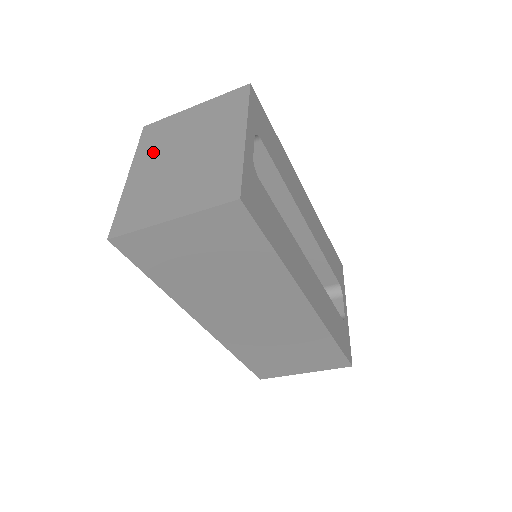
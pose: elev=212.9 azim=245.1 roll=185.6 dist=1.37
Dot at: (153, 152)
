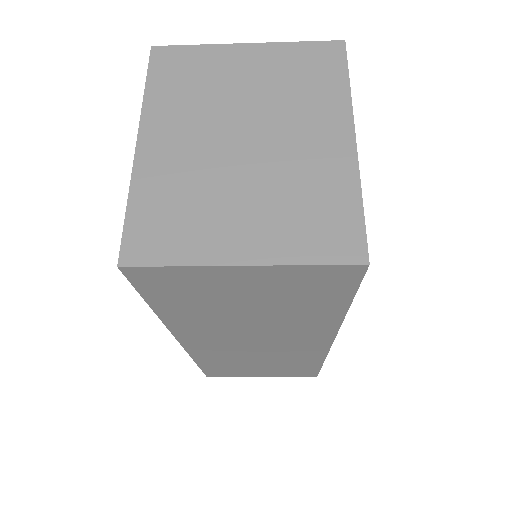
Dot at: (181, 109)
